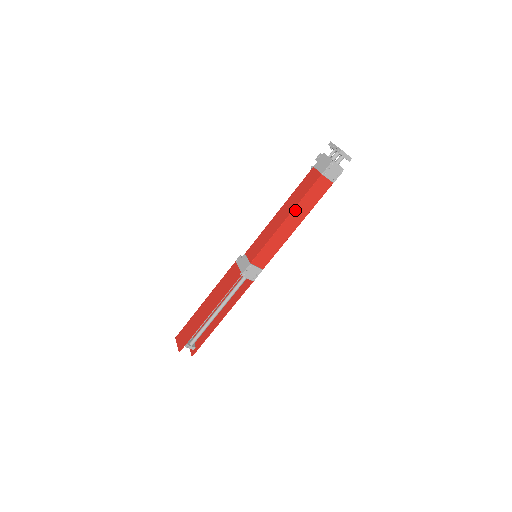
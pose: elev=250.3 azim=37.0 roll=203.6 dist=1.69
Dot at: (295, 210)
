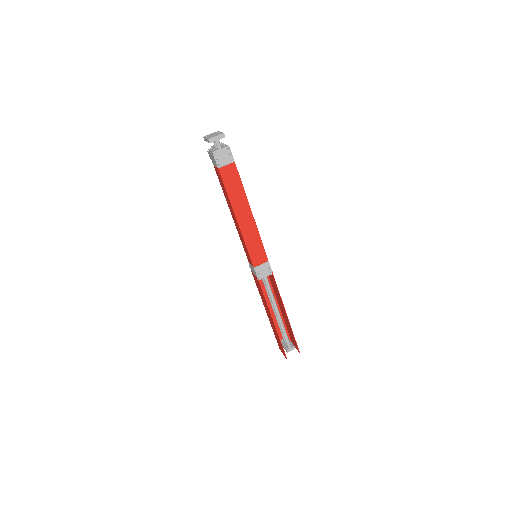
Dot at: (234, 207)
